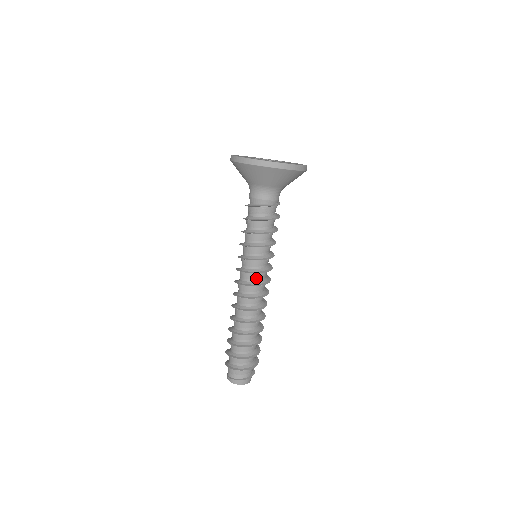
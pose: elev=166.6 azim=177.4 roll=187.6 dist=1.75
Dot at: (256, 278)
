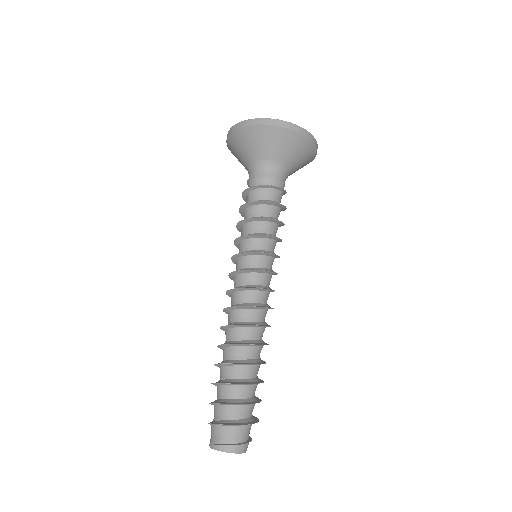
Dot at: (268, 281)
